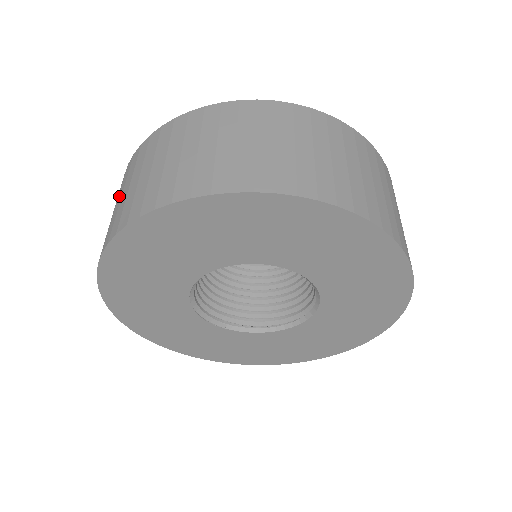
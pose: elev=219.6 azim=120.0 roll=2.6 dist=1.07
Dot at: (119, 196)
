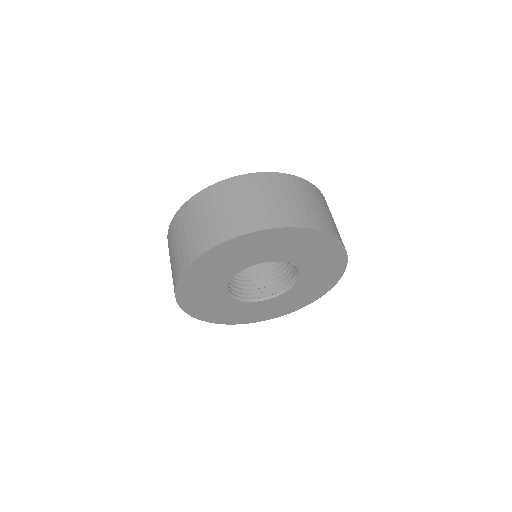
Dot at: (174, 246)
